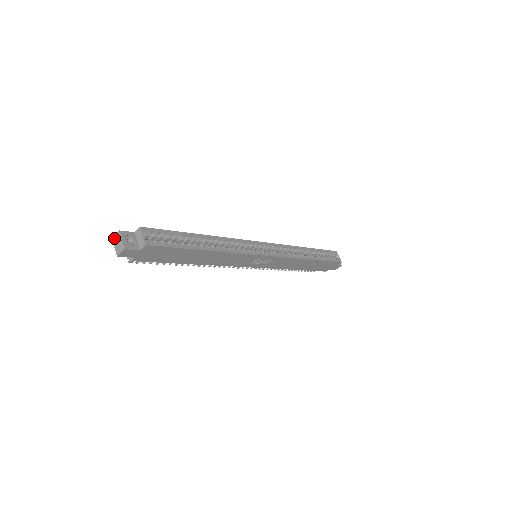
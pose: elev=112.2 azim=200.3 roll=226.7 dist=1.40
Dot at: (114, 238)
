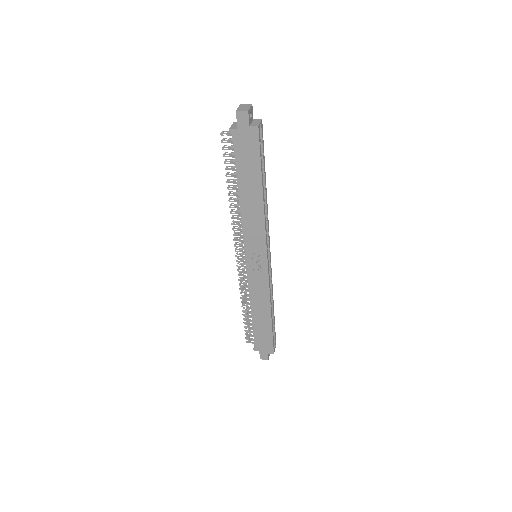
Dot at: (243, 105)
